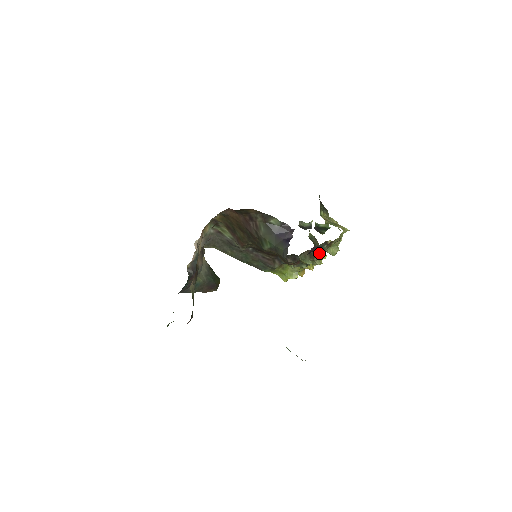
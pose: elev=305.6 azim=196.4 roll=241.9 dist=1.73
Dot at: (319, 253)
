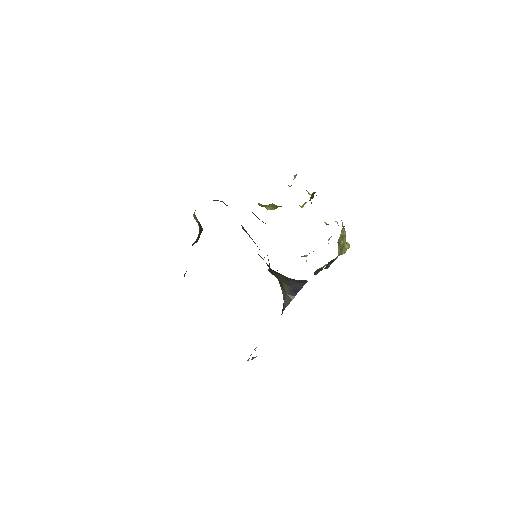
Dot at: occluded
